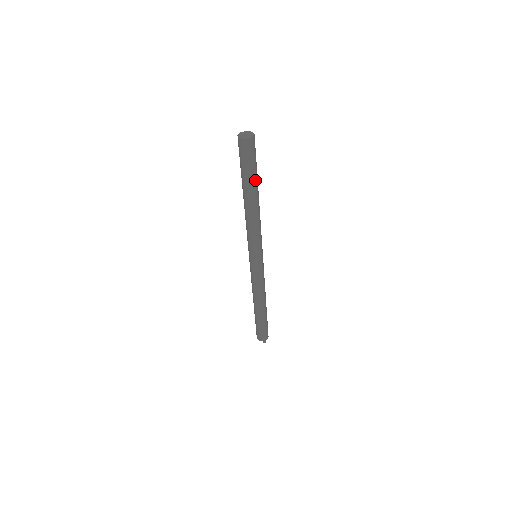
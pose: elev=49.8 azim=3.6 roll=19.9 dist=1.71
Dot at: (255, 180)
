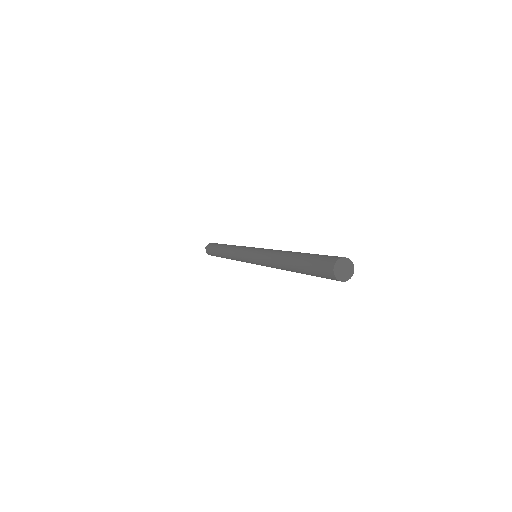
Dot at: occluded
